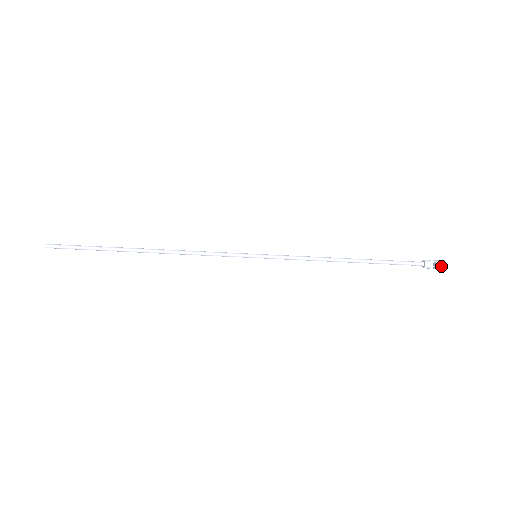
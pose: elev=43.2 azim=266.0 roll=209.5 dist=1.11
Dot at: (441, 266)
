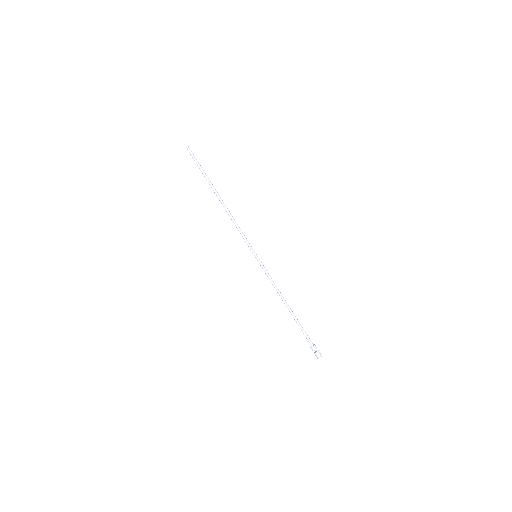
Dot at: (318, 355)
